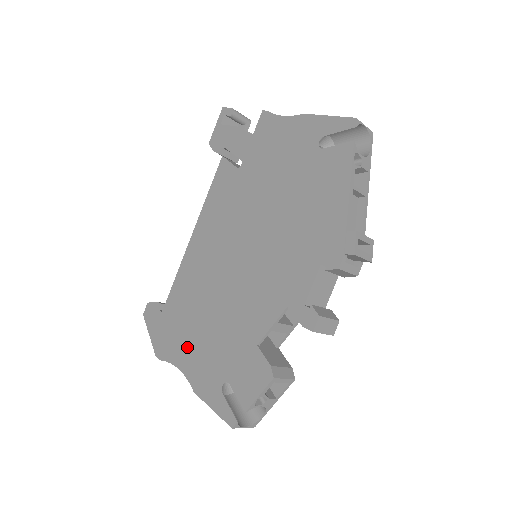
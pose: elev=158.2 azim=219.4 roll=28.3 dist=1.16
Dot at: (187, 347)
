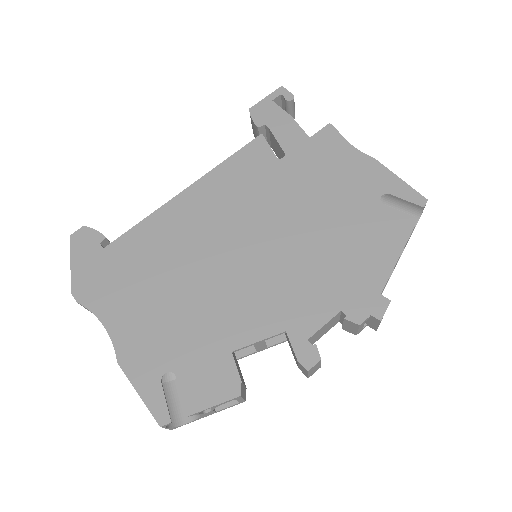
Dot at: (128, 307)
